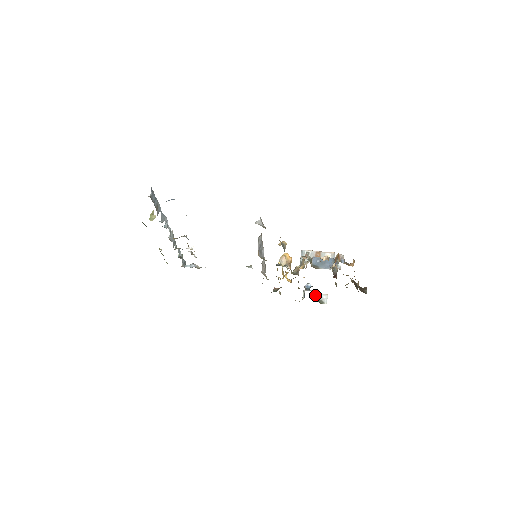
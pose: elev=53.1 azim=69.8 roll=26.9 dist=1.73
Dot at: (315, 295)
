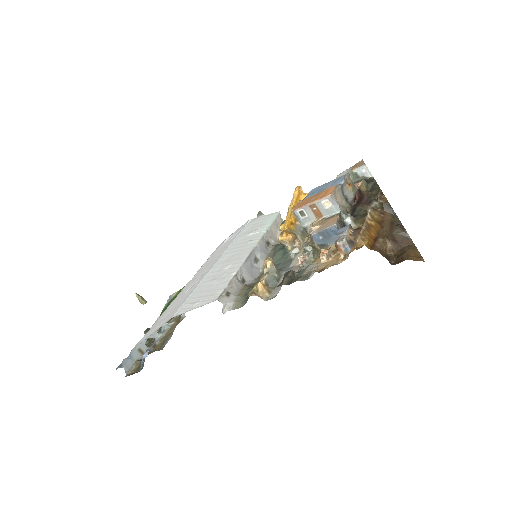
Dot at: (351, 178)
